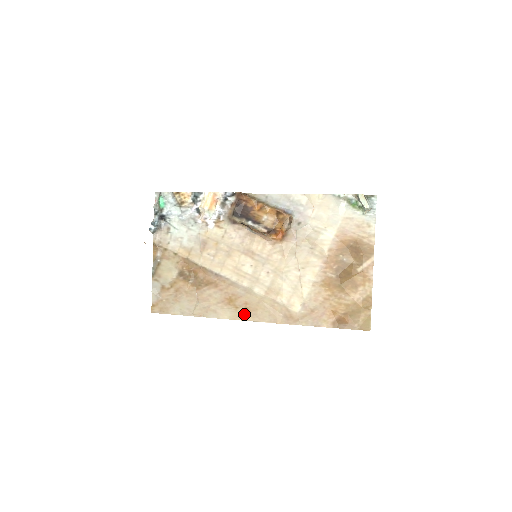
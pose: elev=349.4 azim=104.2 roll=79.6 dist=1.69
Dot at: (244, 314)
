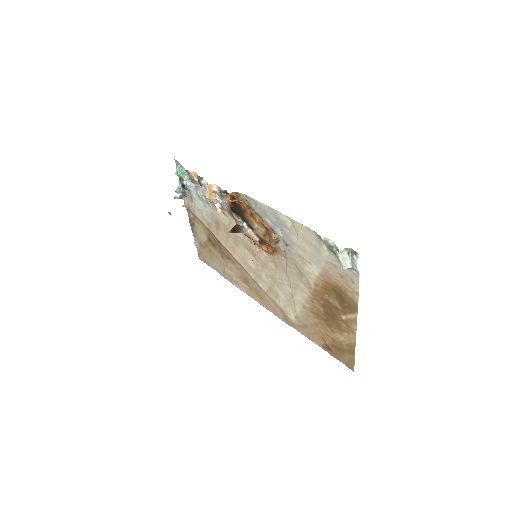
Dot at: (256, 297)
